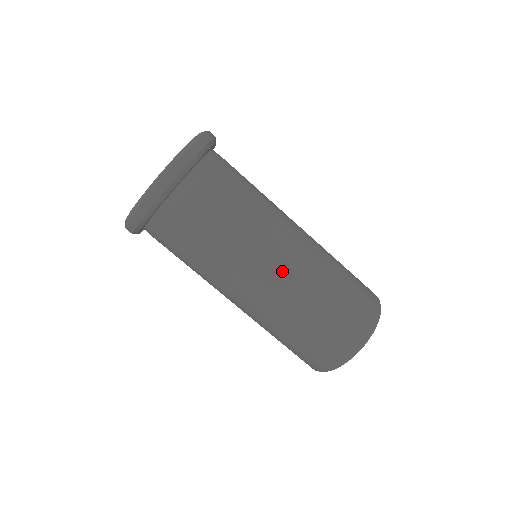
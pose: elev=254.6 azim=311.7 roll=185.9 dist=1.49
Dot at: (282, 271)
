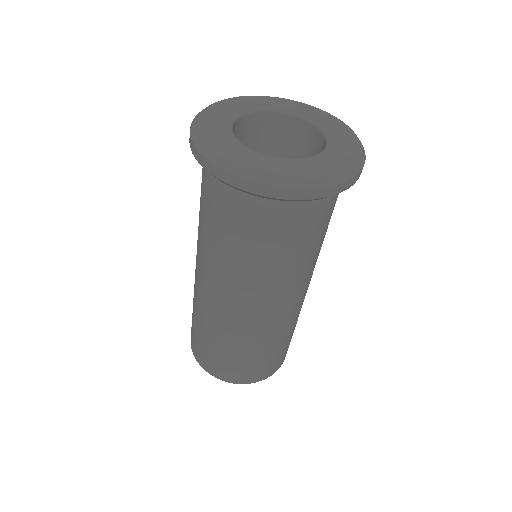
Dot at: (283, 312)
